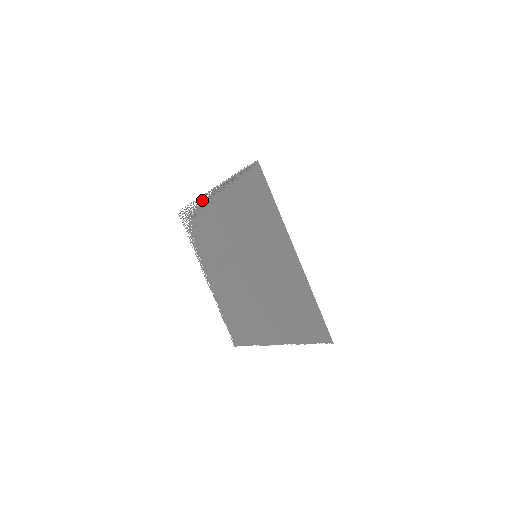
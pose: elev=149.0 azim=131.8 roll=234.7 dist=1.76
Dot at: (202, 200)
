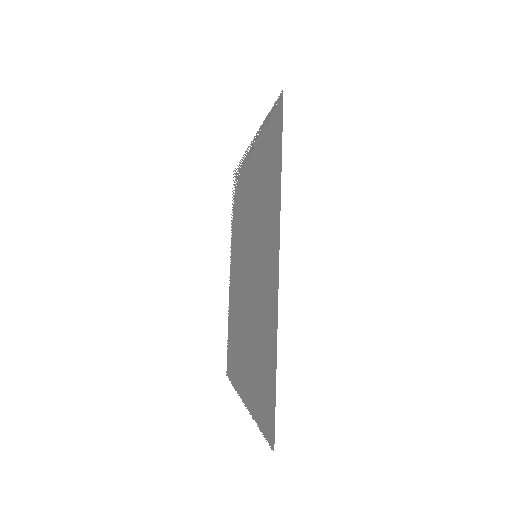
Dot at: (245, 157)
